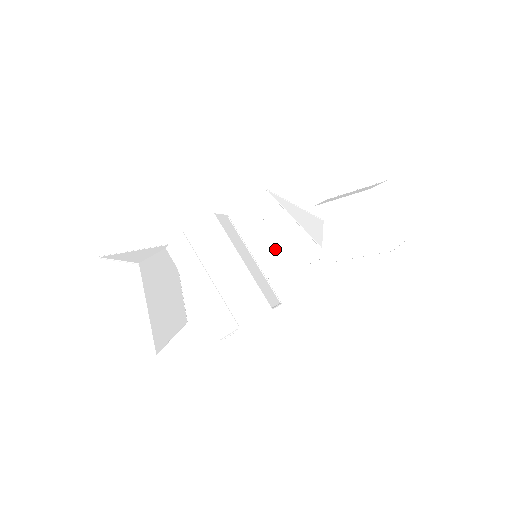
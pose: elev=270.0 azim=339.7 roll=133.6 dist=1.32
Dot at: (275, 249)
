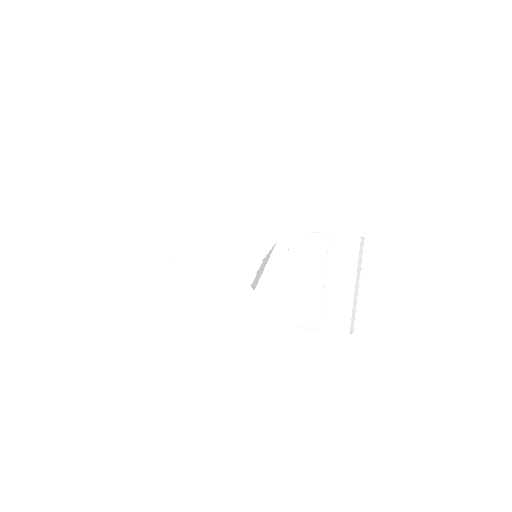
Dot at: occluded
